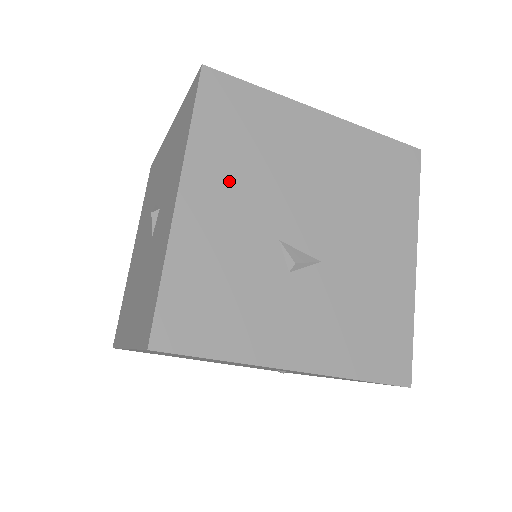
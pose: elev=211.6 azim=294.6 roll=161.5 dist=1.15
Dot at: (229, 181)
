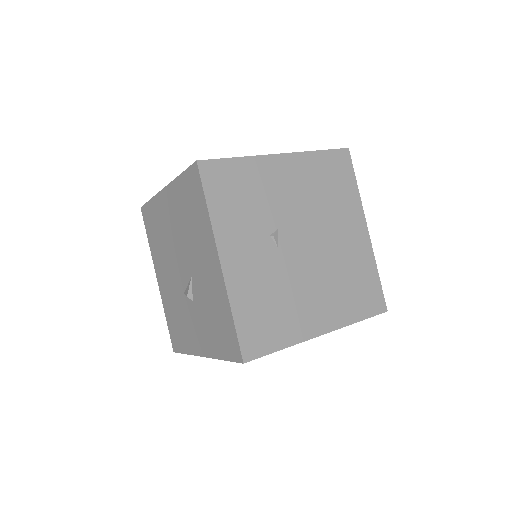
Dot at: occluded
